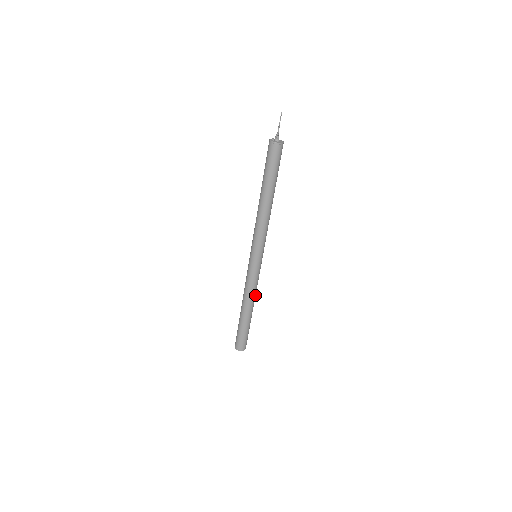
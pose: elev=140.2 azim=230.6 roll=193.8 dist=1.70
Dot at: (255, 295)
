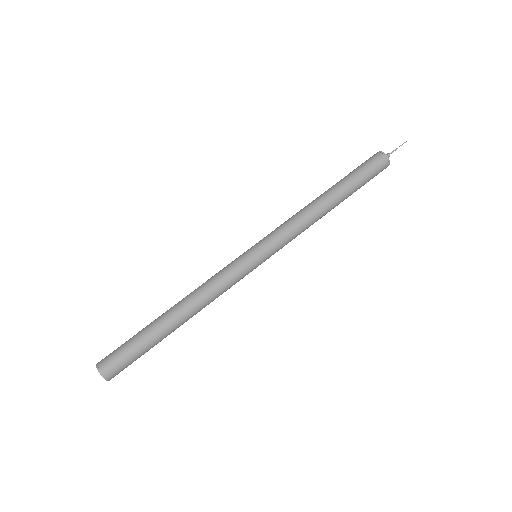
Dot at: (202, 299)
